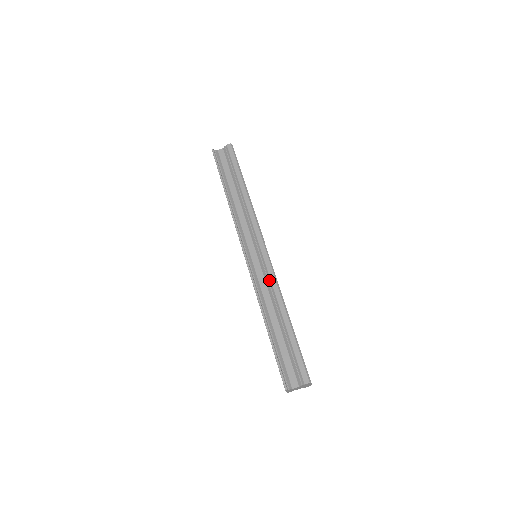
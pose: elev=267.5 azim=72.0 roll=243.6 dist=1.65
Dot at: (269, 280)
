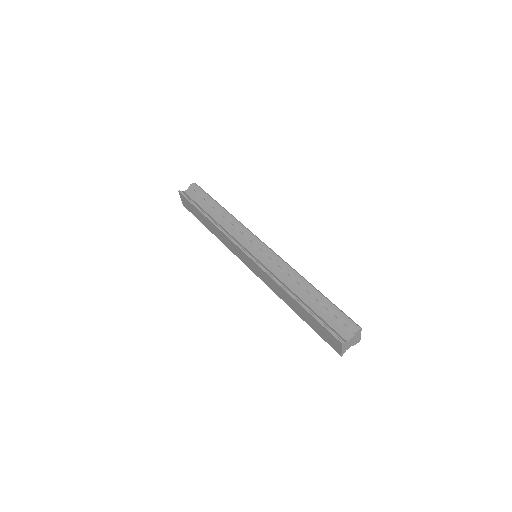
Dot at: (279, 265)
